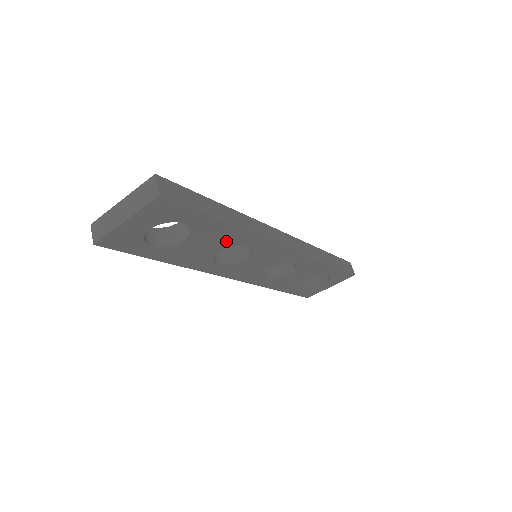
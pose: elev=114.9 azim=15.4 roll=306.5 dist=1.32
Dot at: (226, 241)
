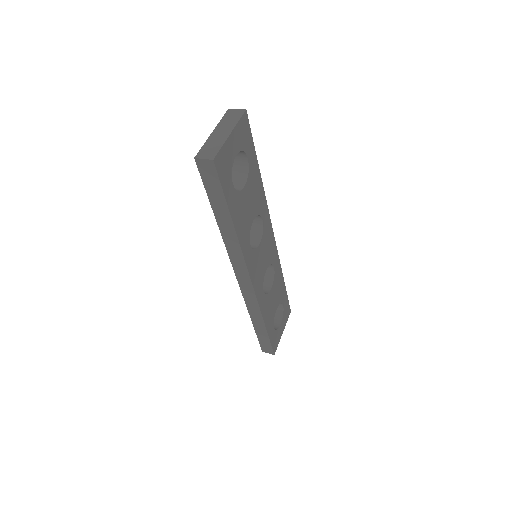
Dot at: (257, 203)
